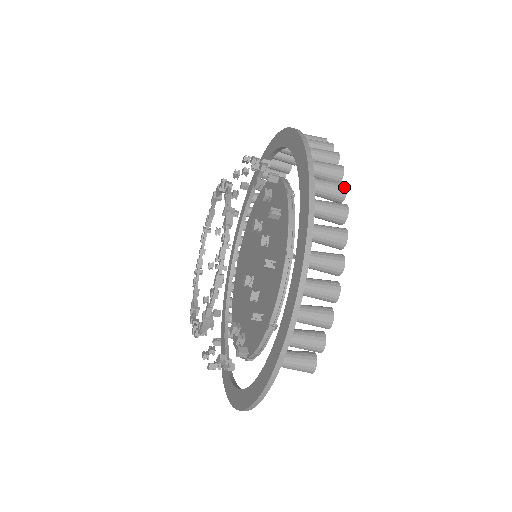
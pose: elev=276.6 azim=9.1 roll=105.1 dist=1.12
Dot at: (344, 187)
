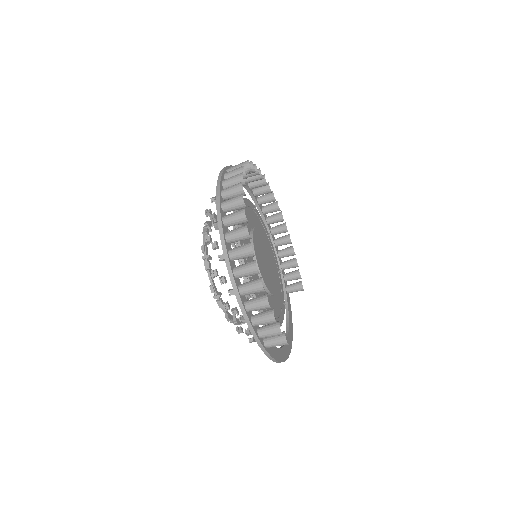
Dot at: (245, 231)
